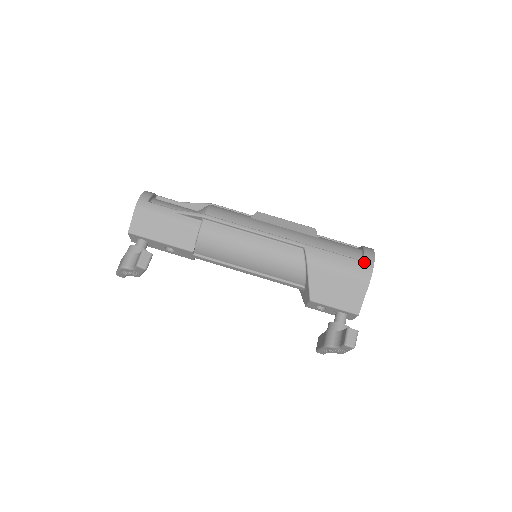
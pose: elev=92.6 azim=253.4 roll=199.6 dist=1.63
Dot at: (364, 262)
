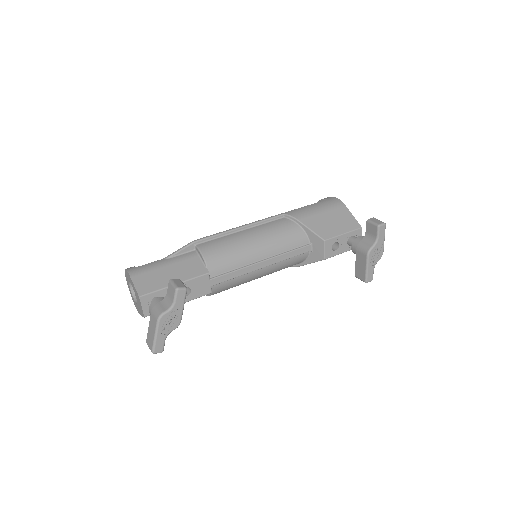
Dot at: (328, 199)
